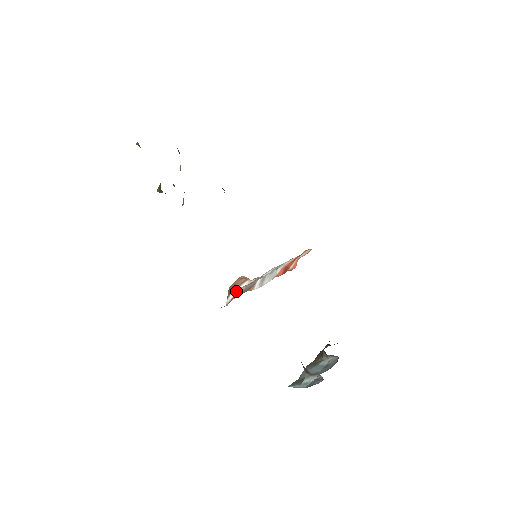
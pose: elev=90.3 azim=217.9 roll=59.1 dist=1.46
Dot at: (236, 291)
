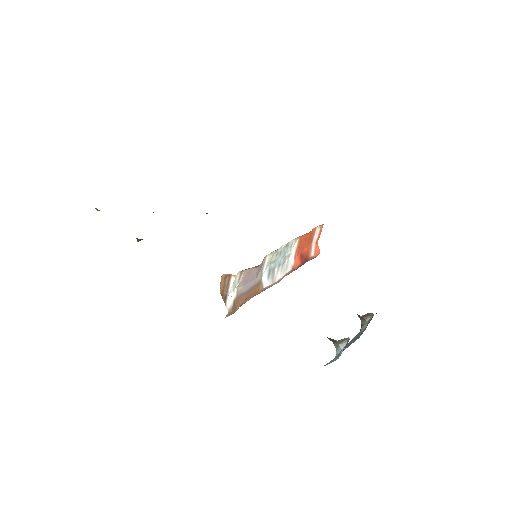
Dot at: (233, 294)
